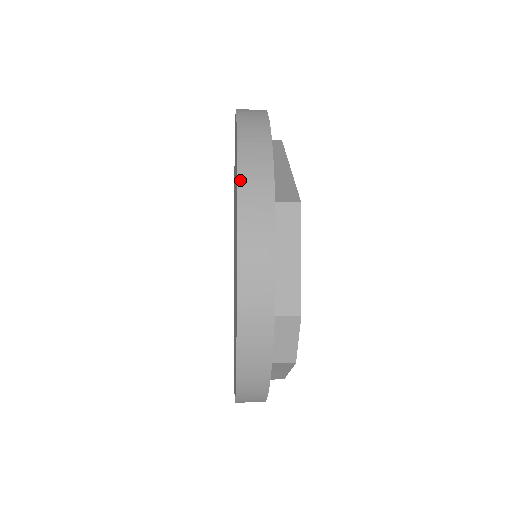
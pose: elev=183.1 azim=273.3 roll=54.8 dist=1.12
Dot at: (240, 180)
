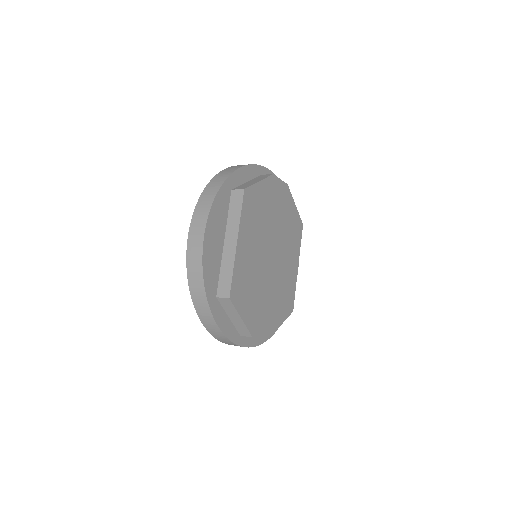
Dot at: (192, 298)
